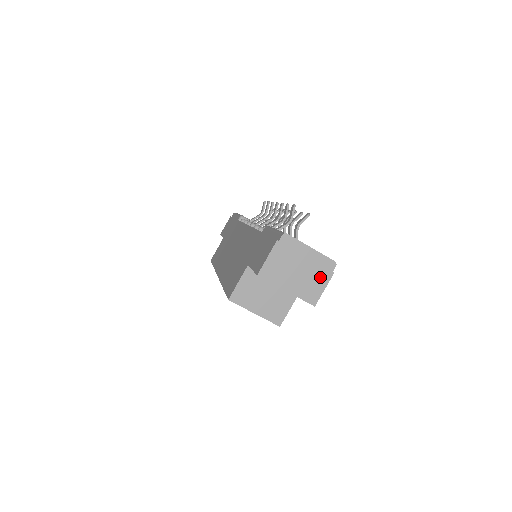
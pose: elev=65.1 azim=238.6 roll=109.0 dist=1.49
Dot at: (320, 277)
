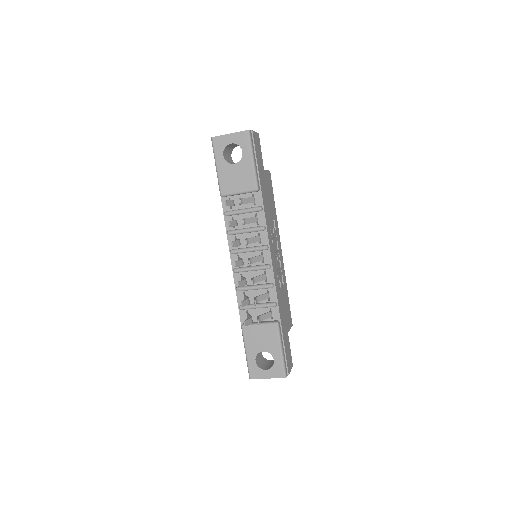
Dot at: occluded
